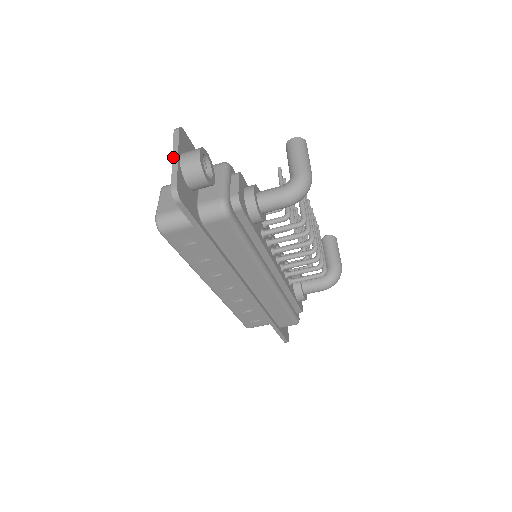
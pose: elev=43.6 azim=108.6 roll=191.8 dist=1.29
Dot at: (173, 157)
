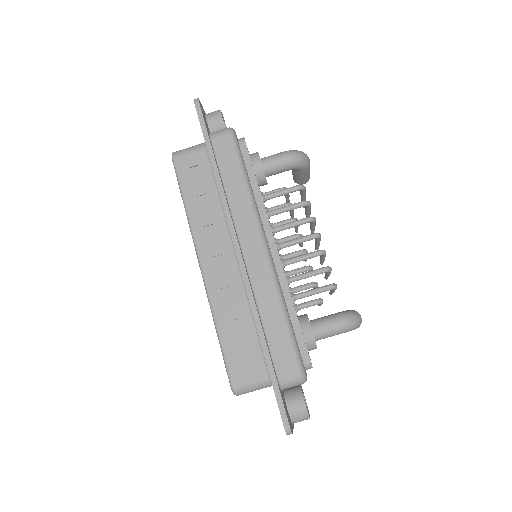
Dot at: occluded
